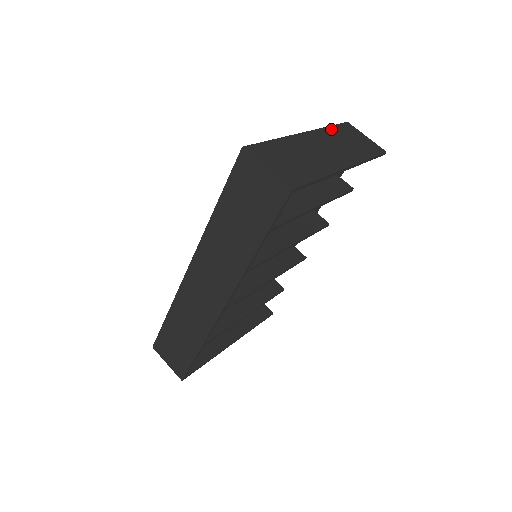
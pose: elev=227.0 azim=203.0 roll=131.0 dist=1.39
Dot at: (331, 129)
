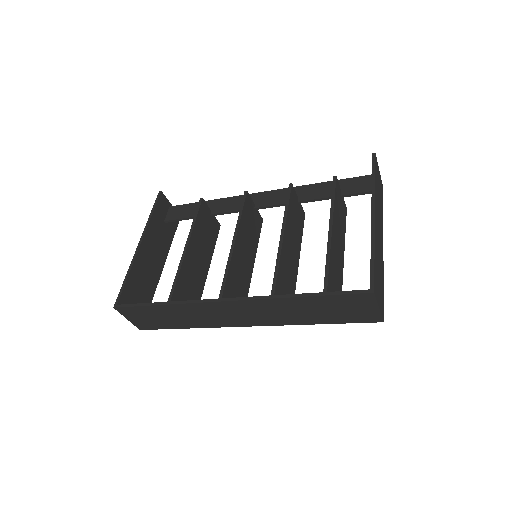
Dot at: (376, 184)
